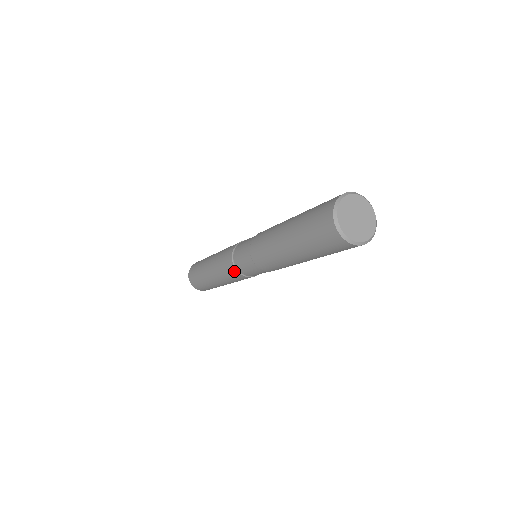
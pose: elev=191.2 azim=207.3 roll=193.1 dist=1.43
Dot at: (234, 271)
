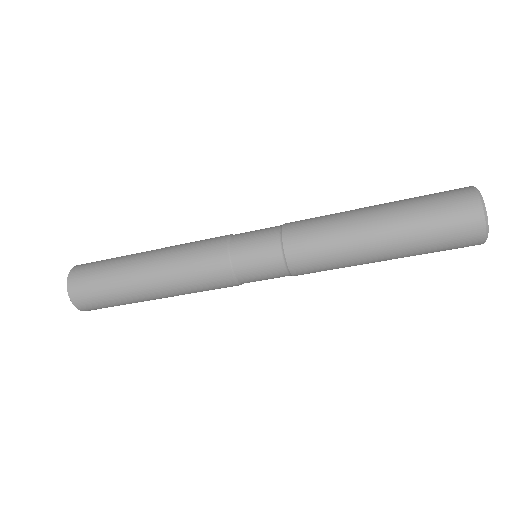
Dot at: (219, 245)
